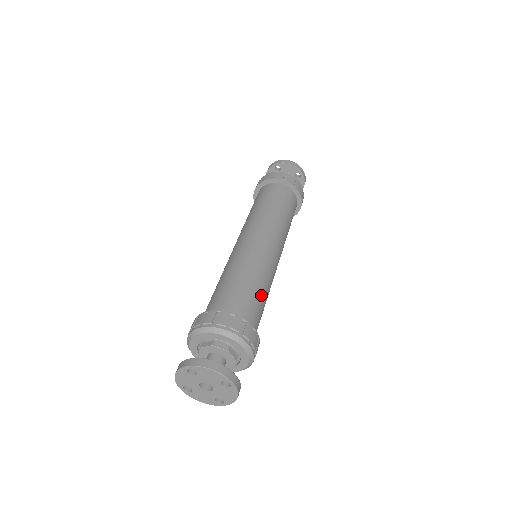
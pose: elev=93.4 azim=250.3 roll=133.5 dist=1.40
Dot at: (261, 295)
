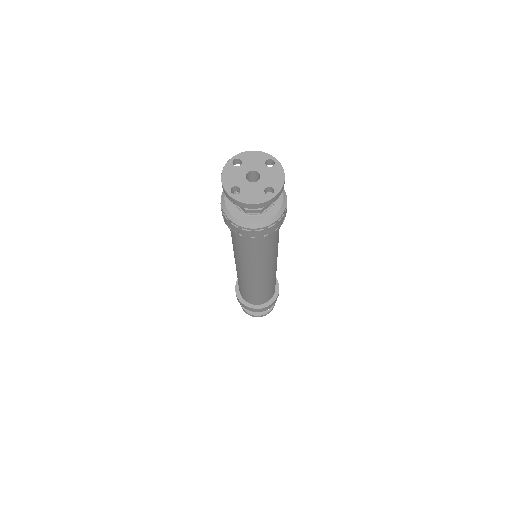
Dot at: occluded
